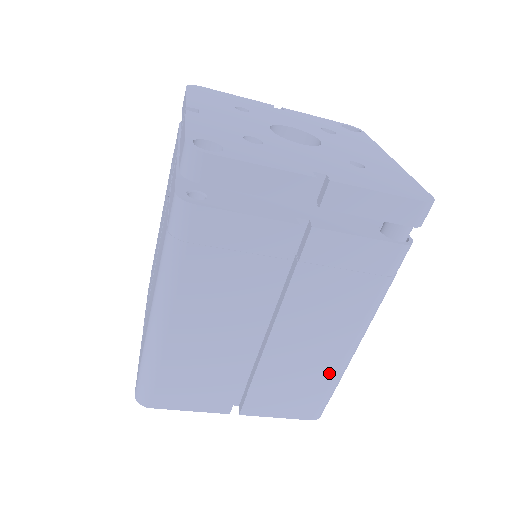
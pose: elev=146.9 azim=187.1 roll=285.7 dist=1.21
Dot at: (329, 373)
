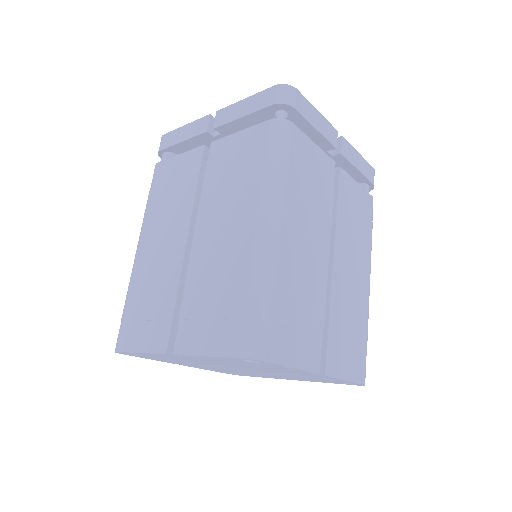
Dot at: (364, 317)
